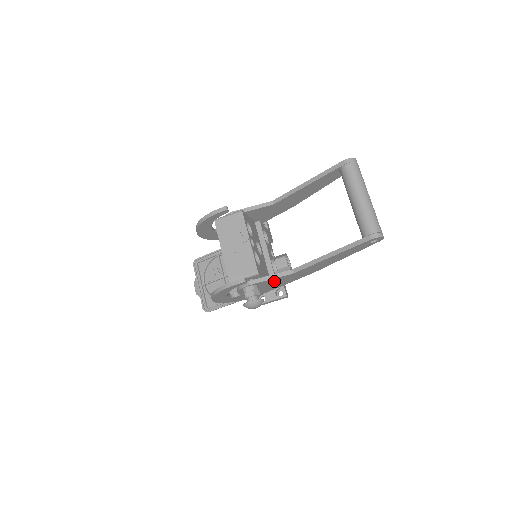
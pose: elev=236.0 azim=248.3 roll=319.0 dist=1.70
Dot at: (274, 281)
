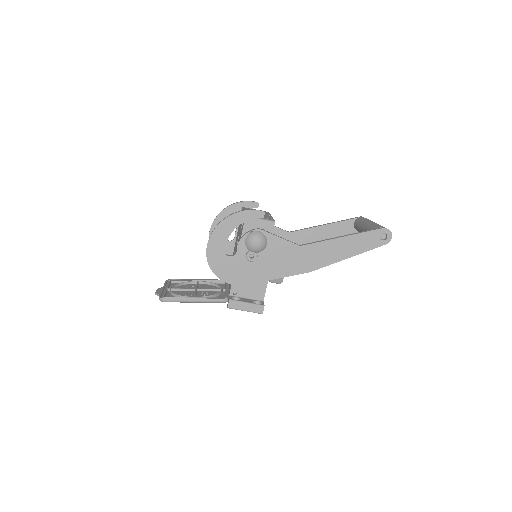
Dot at: (277, 250)
